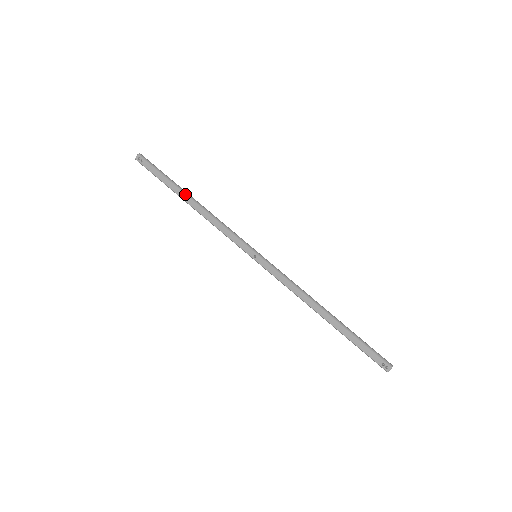
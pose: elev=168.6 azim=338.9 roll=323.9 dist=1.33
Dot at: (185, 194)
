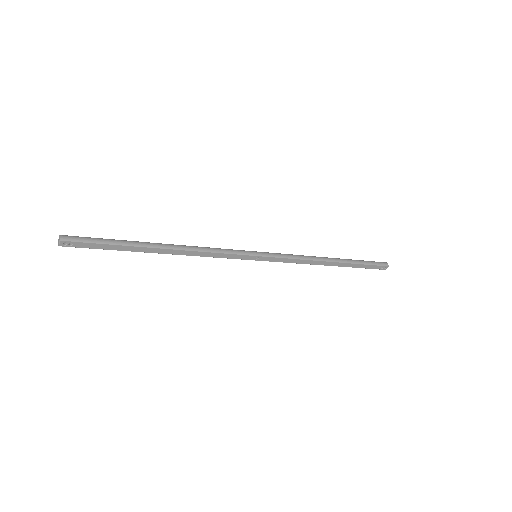
Dot at: (153, 248)
